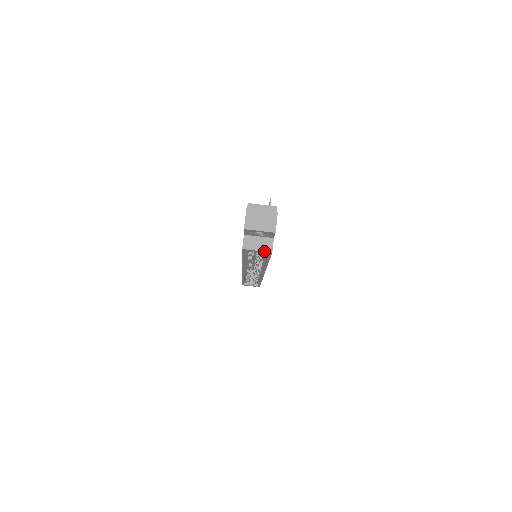
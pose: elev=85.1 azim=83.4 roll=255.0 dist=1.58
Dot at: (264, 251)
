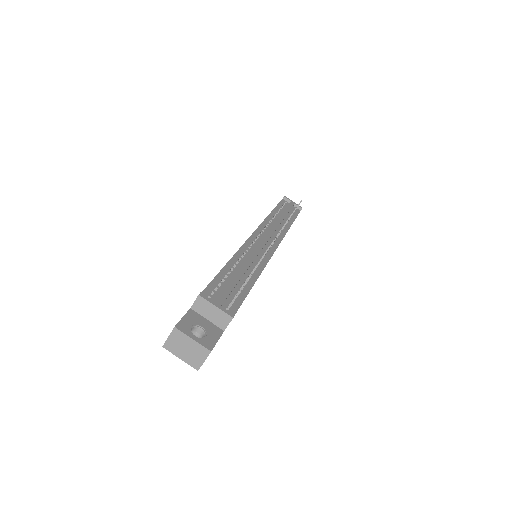
Dot at: occluded
